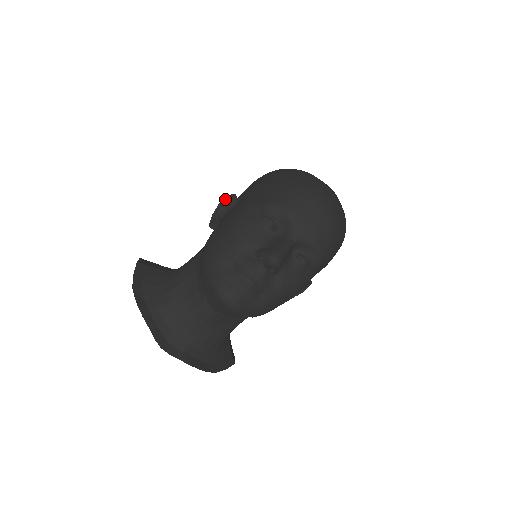
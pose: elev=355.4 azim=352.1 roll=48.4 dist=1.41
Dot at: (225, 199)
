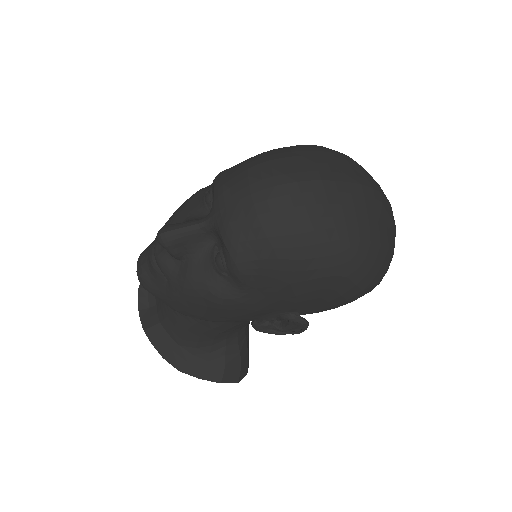
Dot at: occluded
